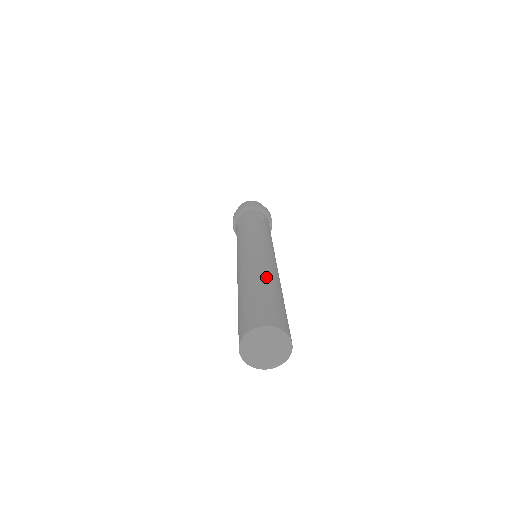
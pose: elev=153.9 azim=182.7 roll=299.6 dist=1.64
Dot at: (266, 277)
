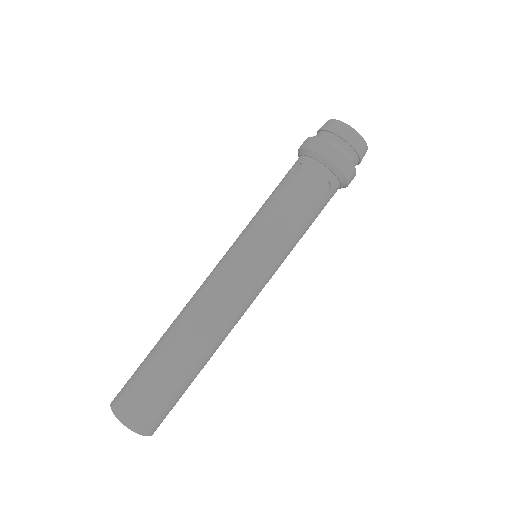
Dot at: (196, 349)
